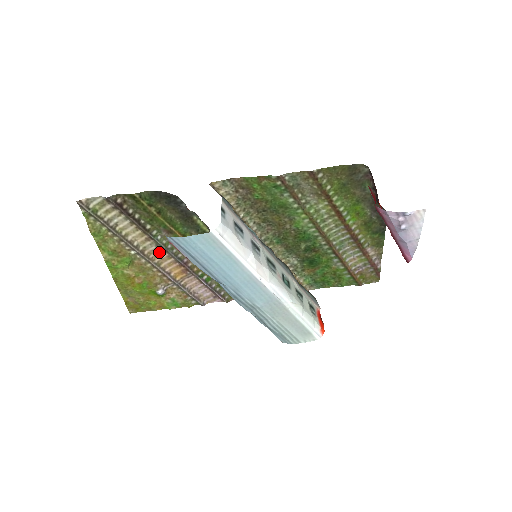
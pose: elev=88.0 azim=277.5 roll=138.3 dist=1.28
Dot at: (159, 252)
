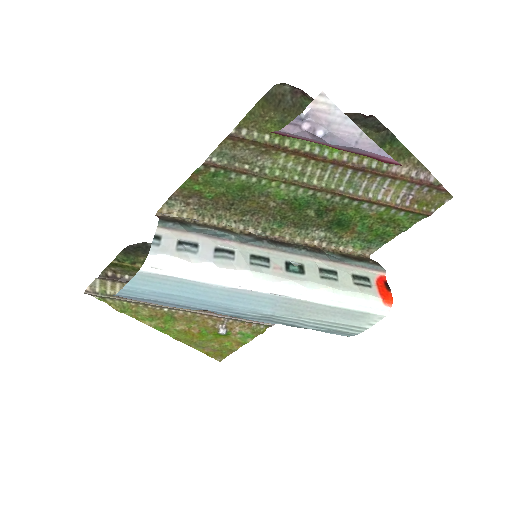
Dot at: occluded
